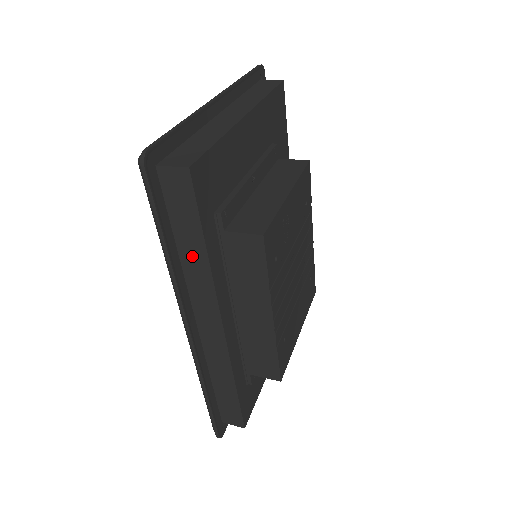
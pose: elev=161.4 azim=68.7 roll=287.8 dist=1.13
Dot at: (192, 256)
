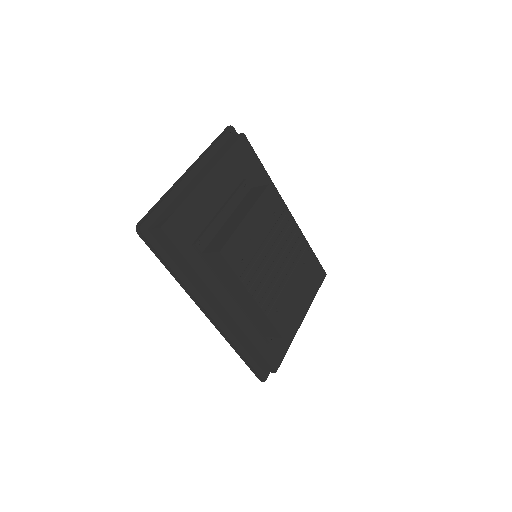
Dot at: (188, 272)
